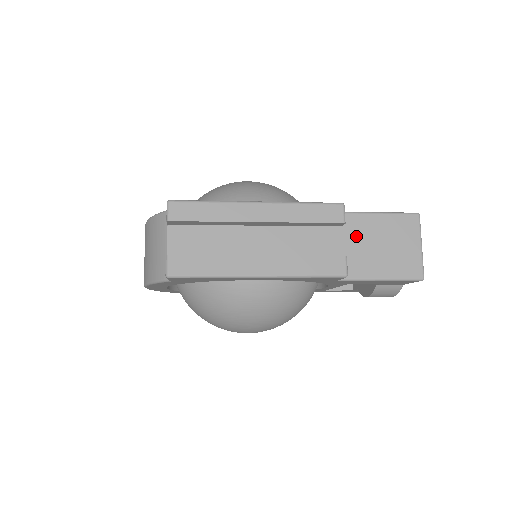
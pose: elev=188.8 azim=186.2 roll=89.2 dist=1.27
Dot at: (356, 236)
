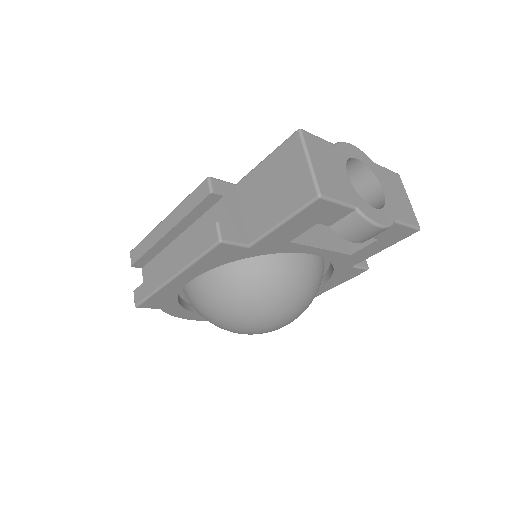
Dot at: (253, 194)
